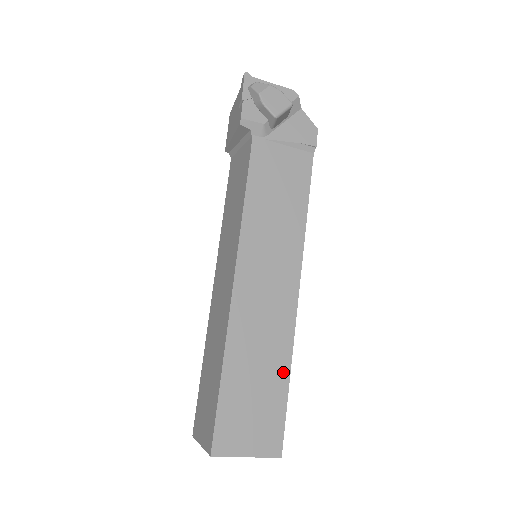
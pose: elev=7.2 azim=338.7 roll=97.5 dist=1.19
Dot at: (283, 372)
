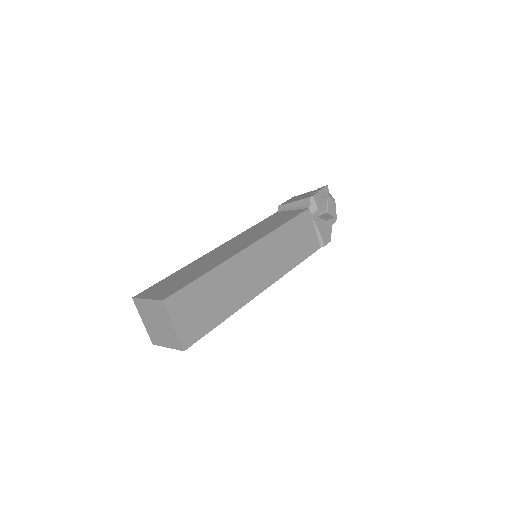
Dot at: (226, 313)
